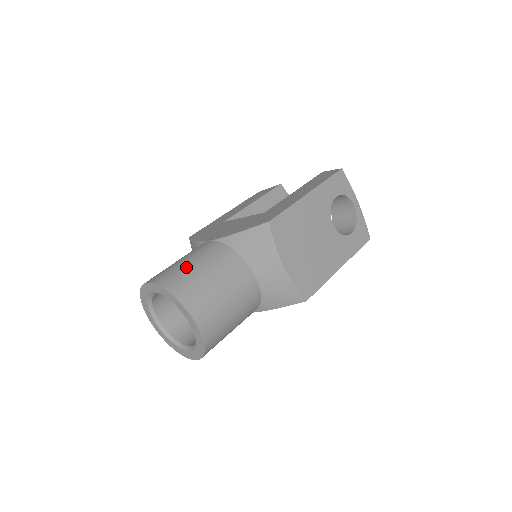
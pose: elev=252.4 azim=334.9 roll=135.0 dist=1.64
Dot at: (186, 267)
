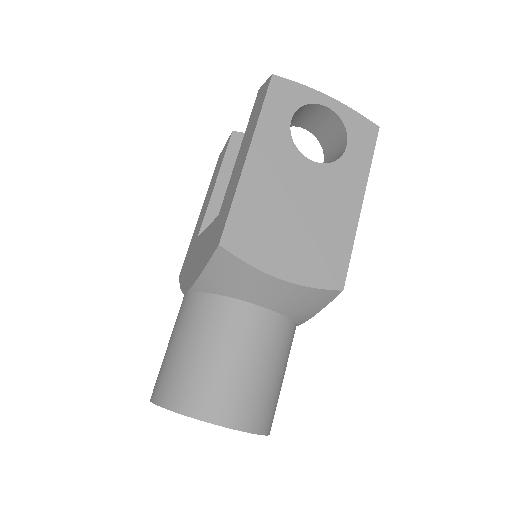
Dot at: (174, 358)
